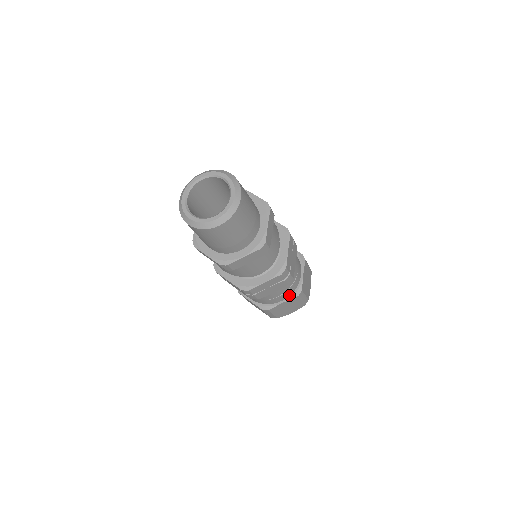
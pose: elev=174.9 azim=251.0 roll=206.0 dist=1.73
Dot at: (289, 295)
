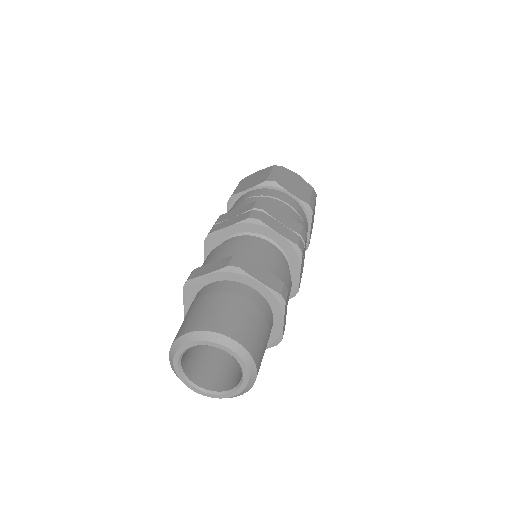
Dot at: occluded
